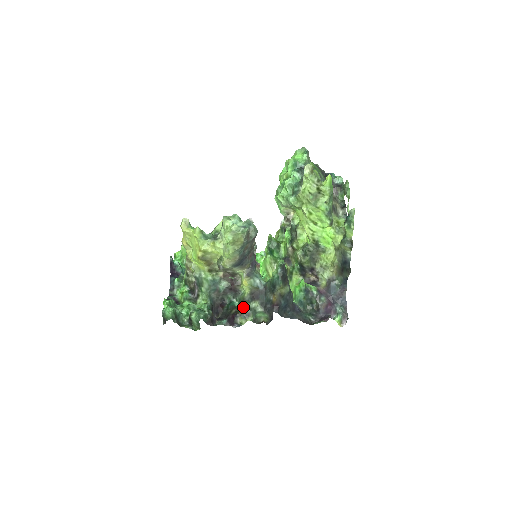
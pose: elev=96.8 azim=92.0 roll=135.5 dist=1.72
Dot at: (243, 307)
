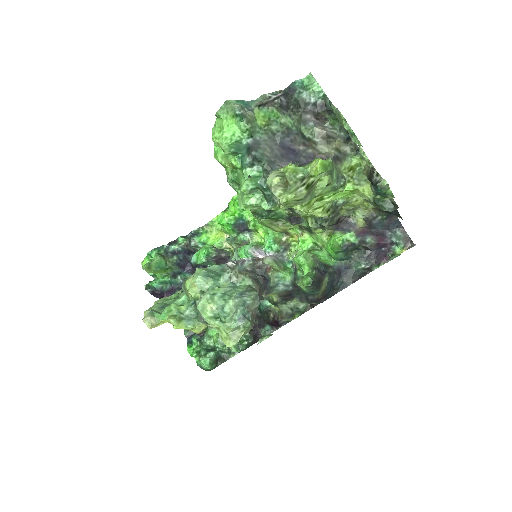
Dot at: (281, 311)
